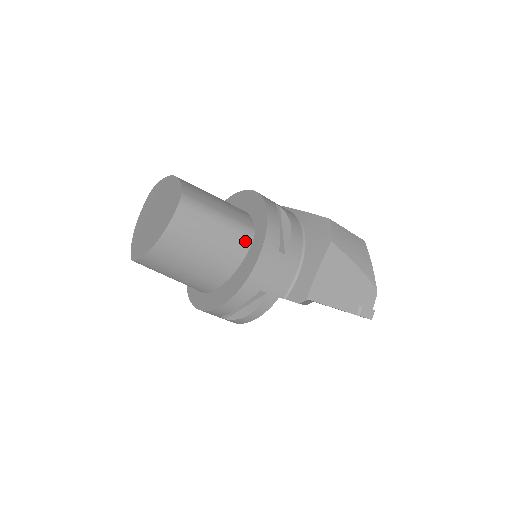
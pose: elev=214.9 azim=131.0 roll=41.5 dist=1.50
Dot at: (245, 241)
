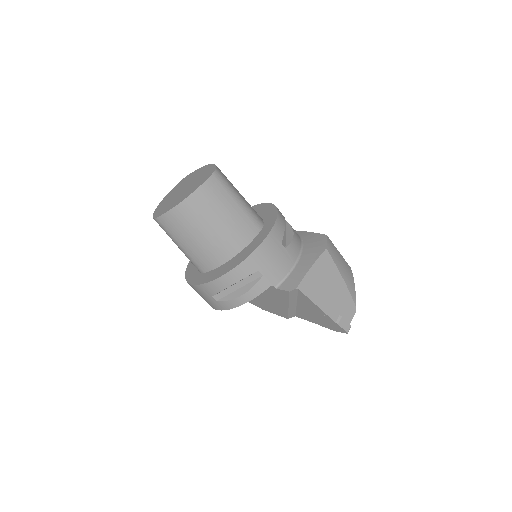
Dot at: (254, 228)
